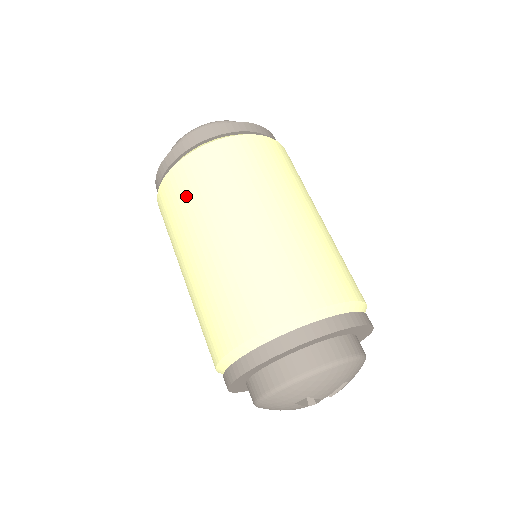
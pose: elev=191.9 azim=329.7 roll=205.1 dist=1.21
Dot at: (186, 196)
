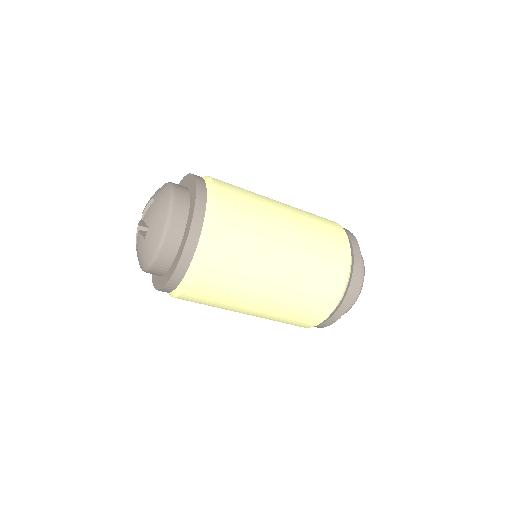
Dot at: (229, 279)
